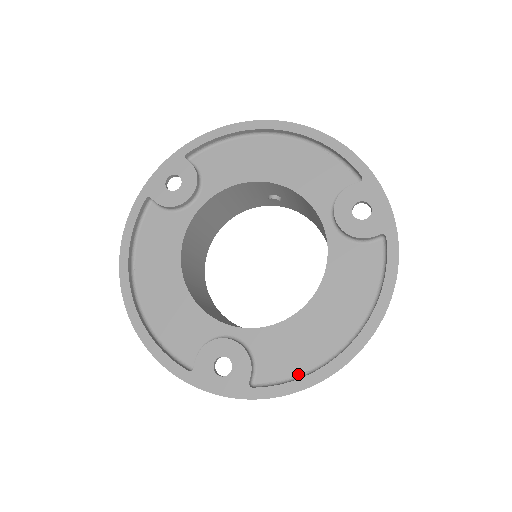
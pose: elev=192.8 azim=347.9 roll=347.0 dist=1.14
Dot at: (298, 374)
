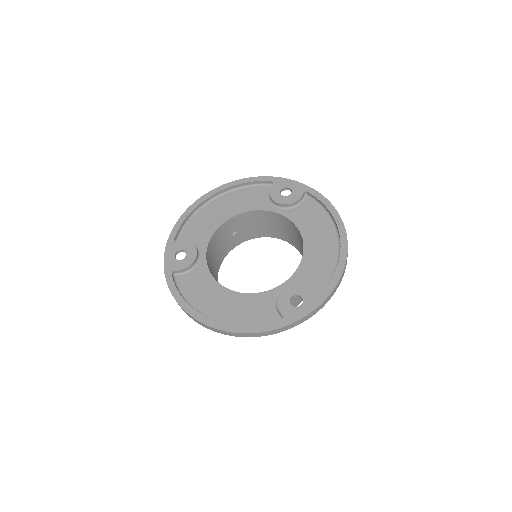
Dot at: (333, 273)
